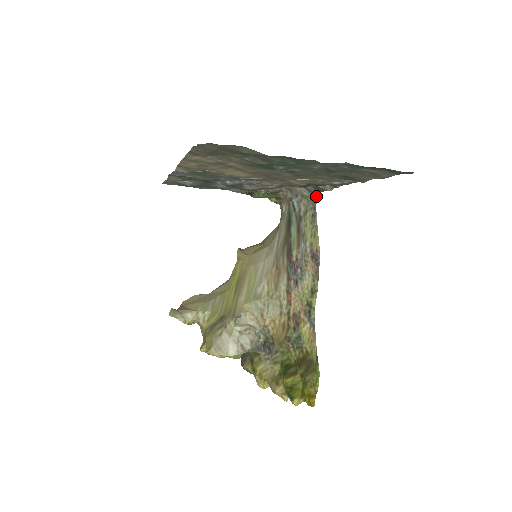
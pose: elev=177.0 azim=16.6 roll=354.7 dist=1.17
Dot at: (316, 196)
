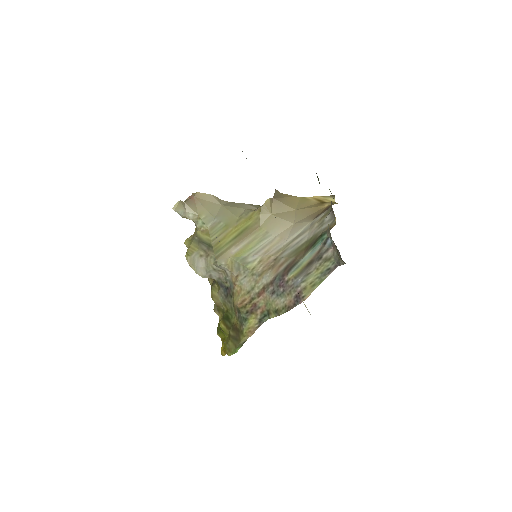
Dot at: occluded
